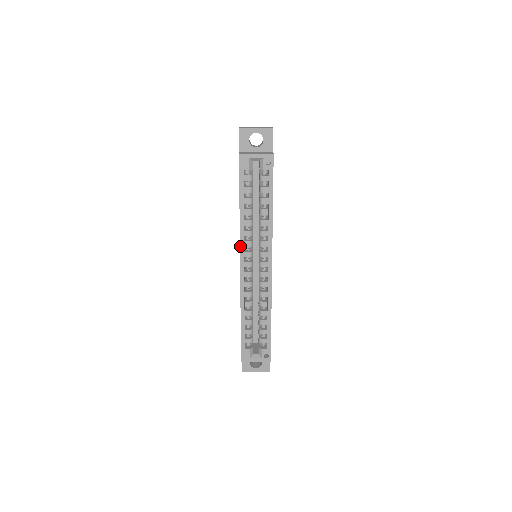
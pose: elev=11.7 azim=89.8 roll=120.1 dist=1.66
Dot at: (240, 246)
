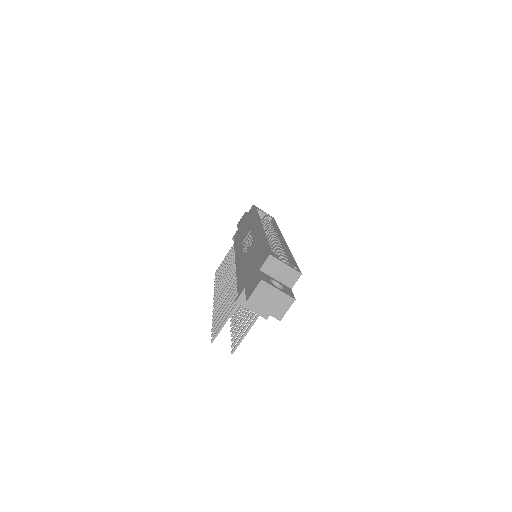
Dot at: (258, 220)
